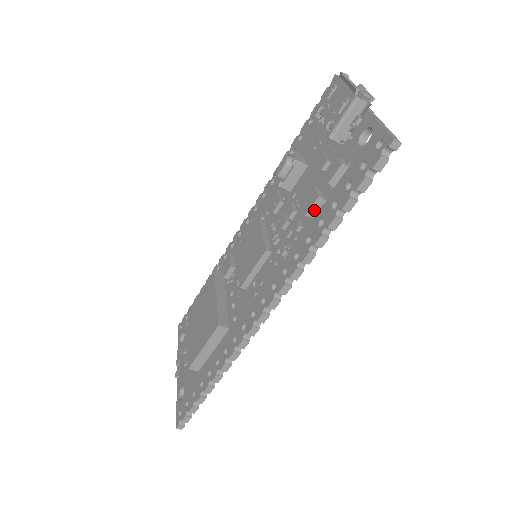
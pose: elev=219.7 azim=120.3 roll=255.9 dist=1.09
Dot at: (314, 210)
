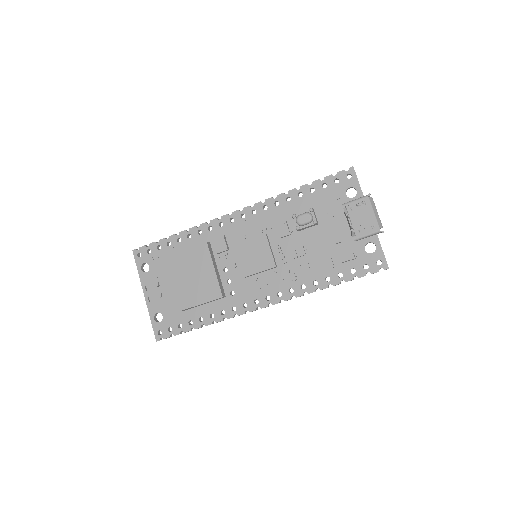
Dot at: (325, 269)
